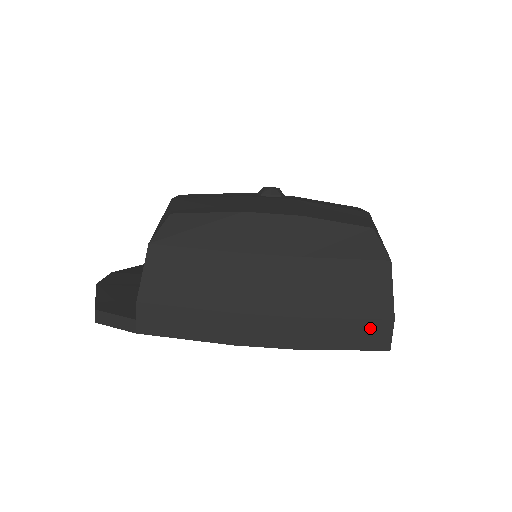
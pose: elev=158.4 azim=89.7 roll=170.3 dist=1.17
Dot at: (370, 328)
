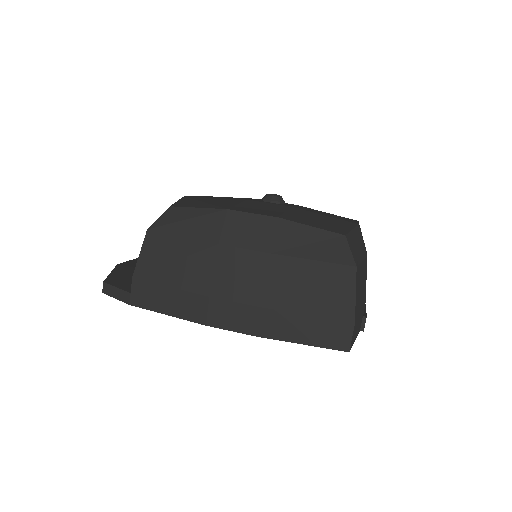
Dot at: (330, 327)
